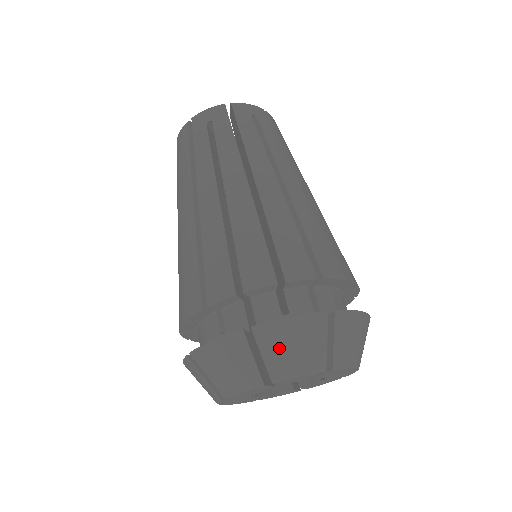
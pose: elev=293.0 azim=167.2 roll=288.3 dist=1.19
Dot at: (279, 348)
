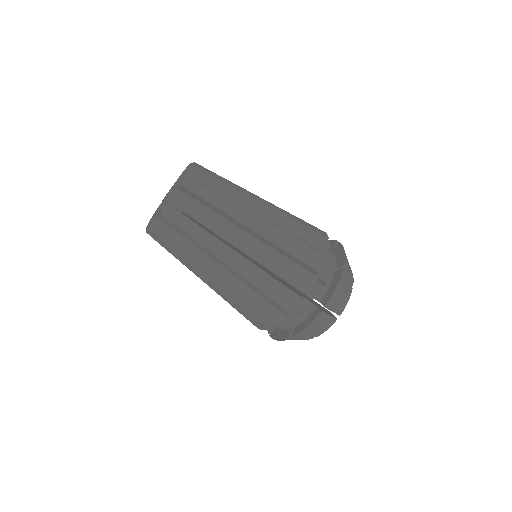
Dot at: occluded
